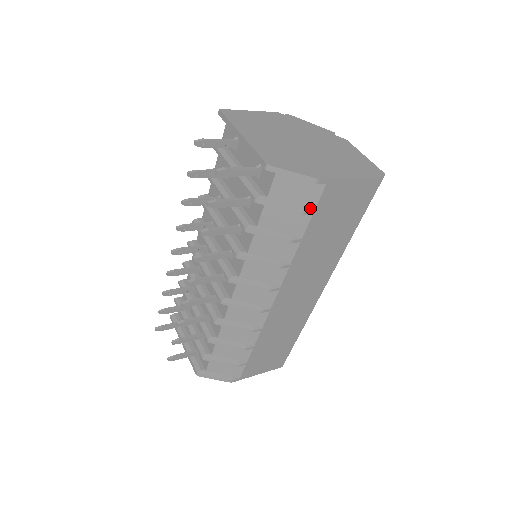
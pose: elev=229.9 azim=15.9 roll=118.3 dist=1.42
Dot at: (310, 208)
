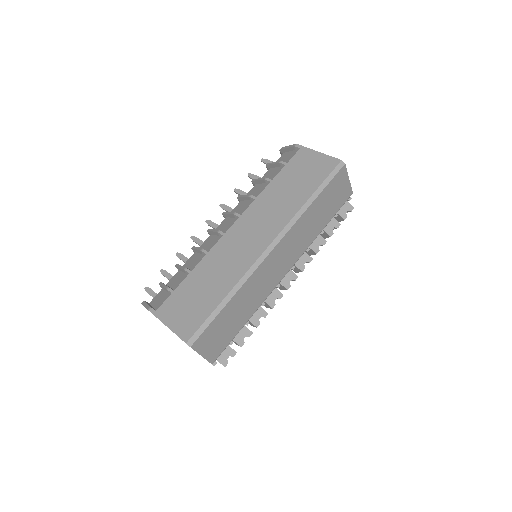
Dot at: (286, 163)
